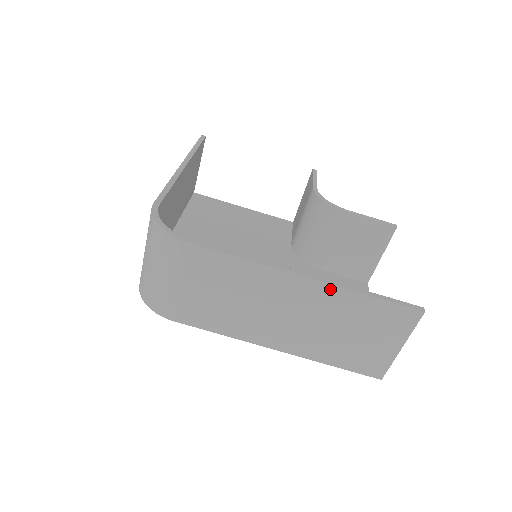
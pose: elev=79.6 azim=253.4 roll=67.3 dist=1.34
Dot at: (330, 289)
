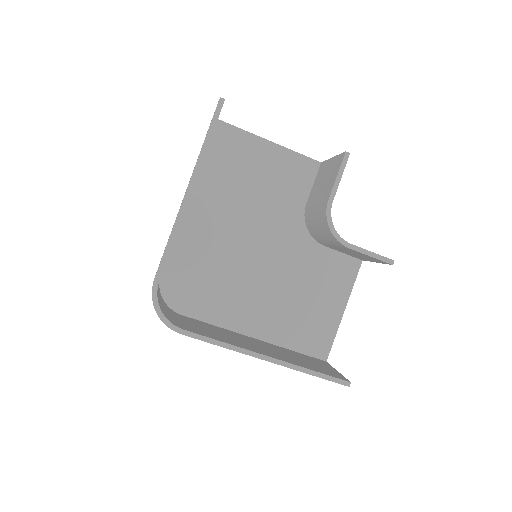
Dot at: (284, 365)
